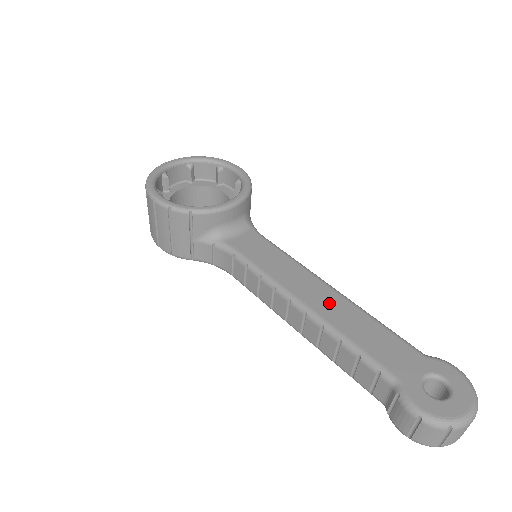
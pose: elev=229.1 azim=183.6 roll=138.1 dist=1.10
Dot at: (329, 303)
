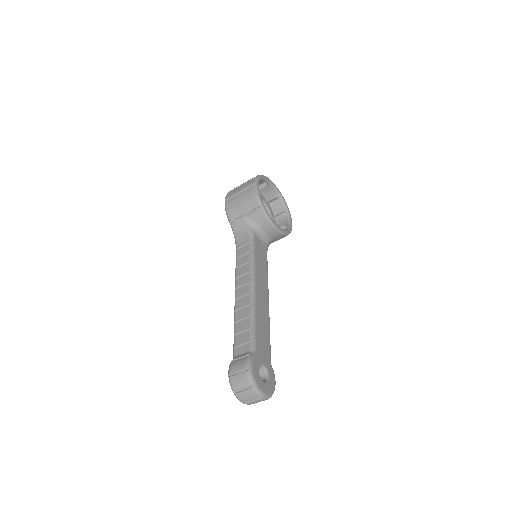
Dot at: (263, 303)
